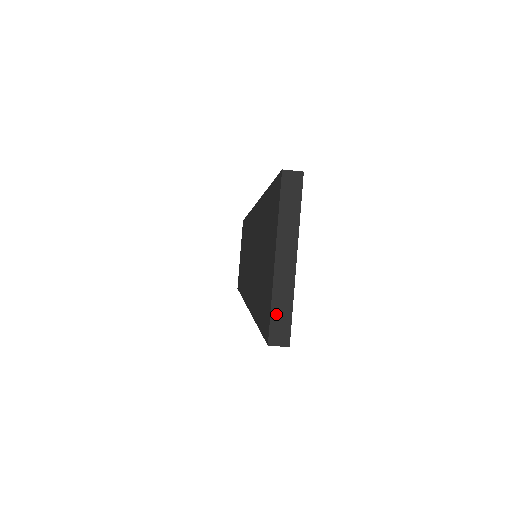
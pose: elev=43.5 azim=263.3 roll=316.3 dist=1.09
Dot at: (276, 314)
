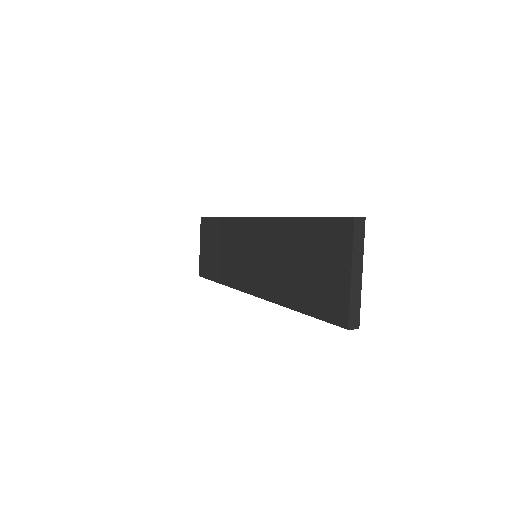
Dot at: (352, 309)
